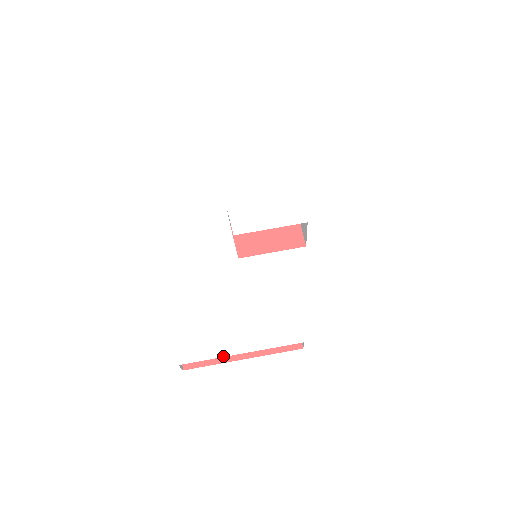
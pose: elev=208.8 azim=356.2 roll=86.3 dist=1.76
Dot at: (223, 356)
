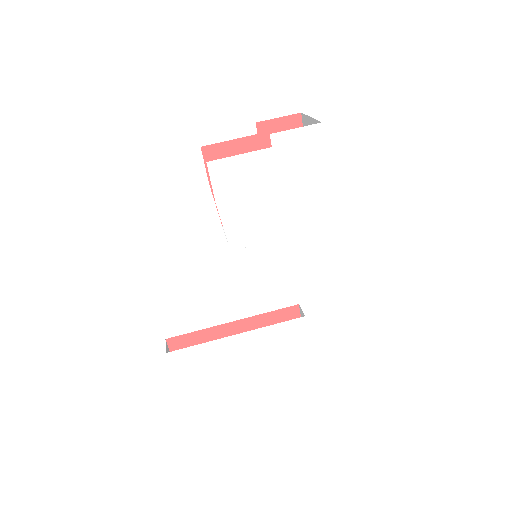
Dot at: (229, 388)
